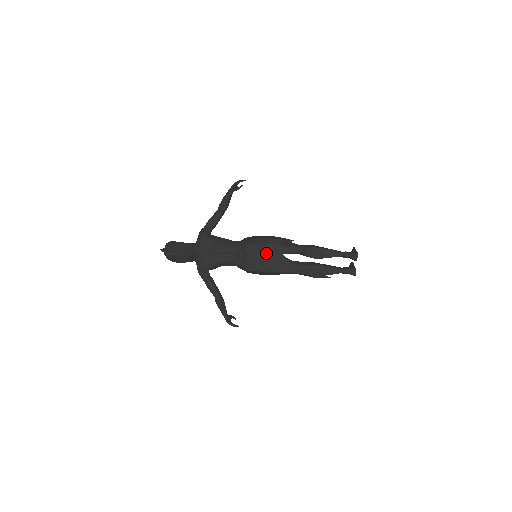
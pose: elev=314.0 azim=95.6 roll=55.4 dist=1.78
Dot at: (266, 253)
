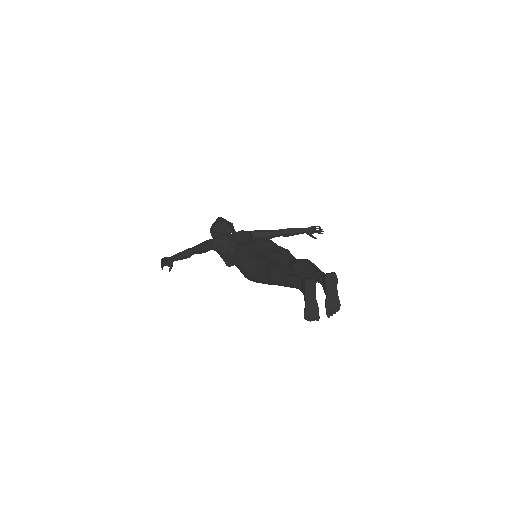
Dot at: (266, 247)
